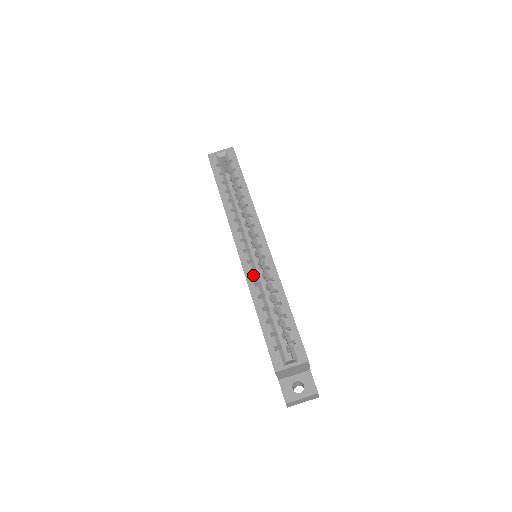
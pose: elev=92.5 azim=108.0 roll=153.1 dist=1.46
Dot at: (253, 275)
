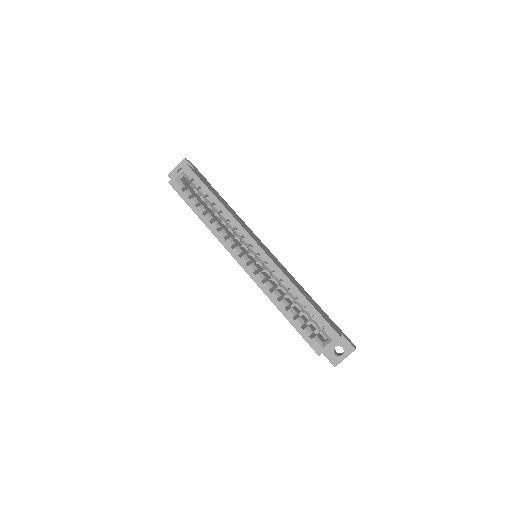
Dot at: (265, 283)
